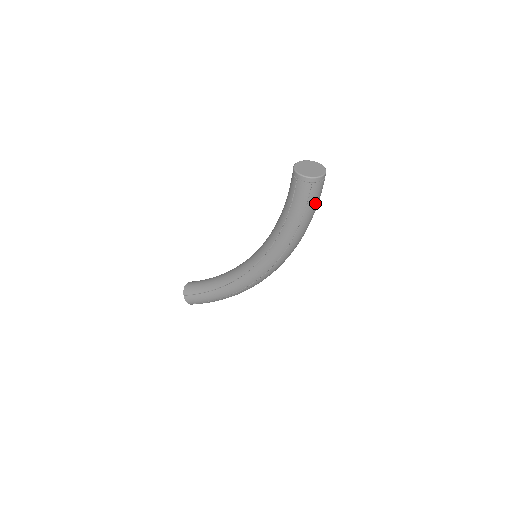
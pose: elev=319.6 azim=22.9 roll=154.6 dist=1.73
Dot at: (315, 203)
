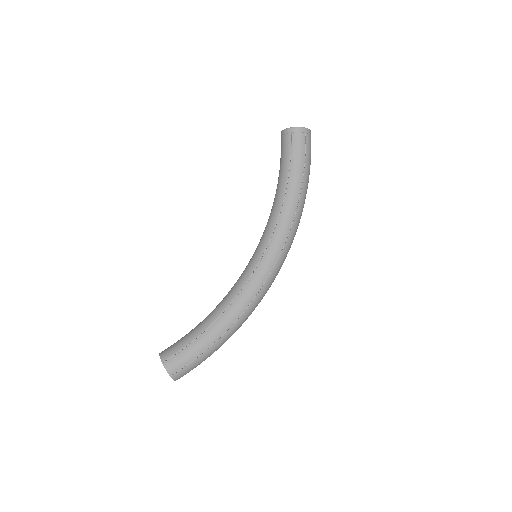
Dot at: (310, 160)
